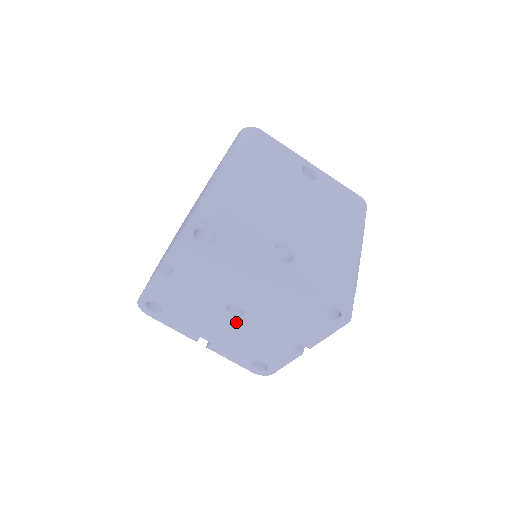
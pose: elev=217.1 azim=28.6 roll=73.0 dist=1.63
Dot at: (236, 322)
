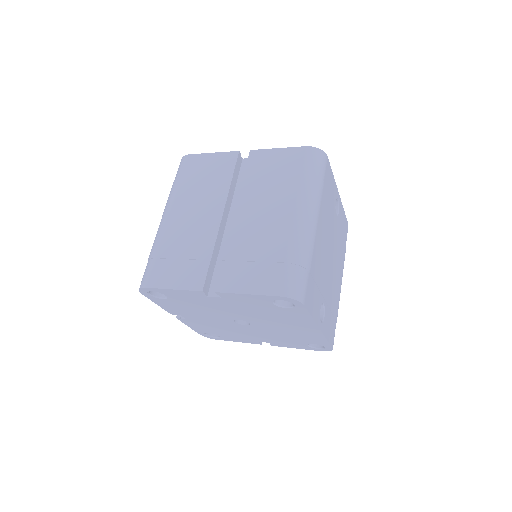
Dot at: (231, 324)
